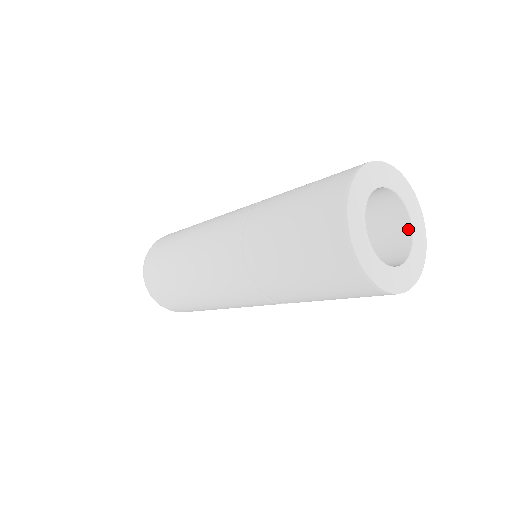
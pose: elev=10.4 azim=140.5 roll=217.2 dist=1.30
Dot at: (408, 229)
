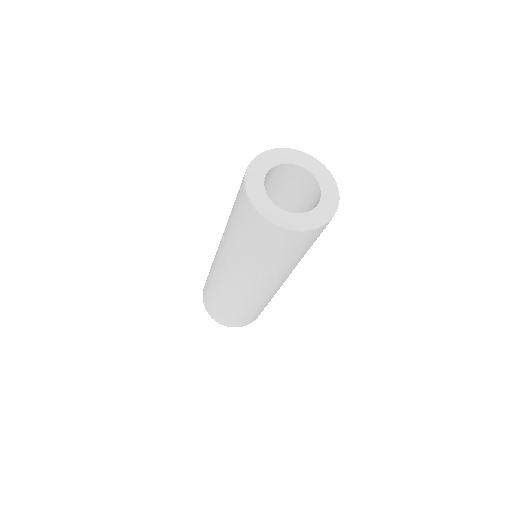
Dot at: (312, 210)
